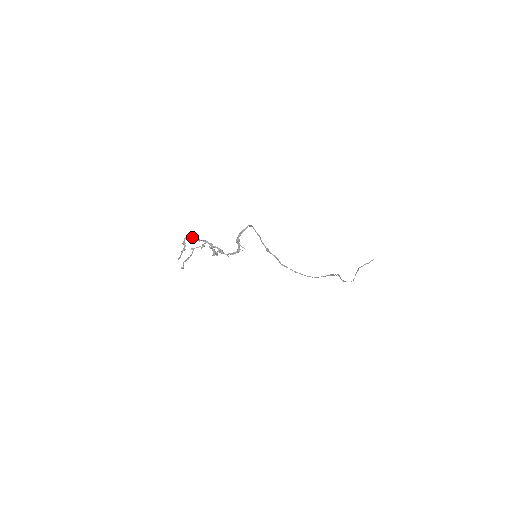
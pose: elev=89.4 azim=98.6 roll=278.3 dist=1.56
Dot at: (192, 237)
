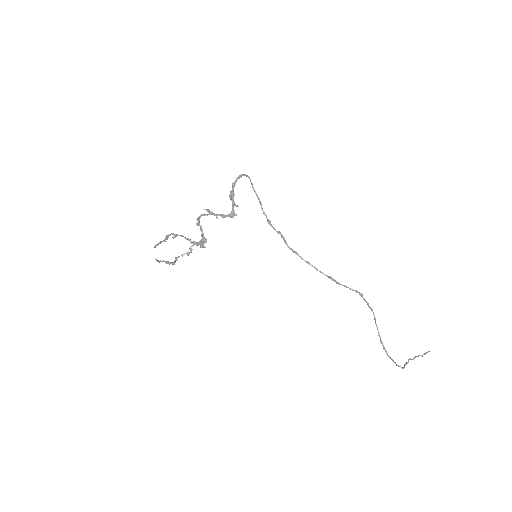
Dot at: (178, 235)
